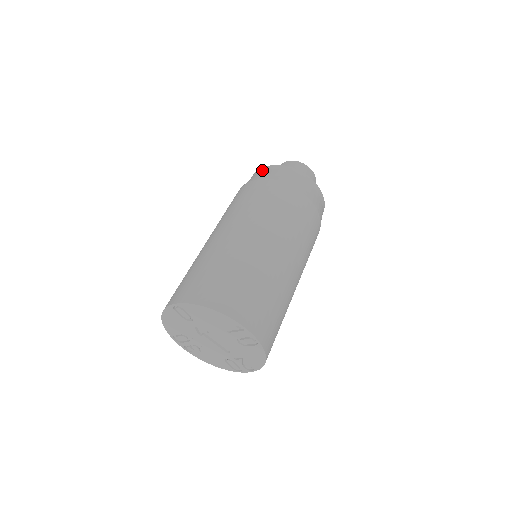
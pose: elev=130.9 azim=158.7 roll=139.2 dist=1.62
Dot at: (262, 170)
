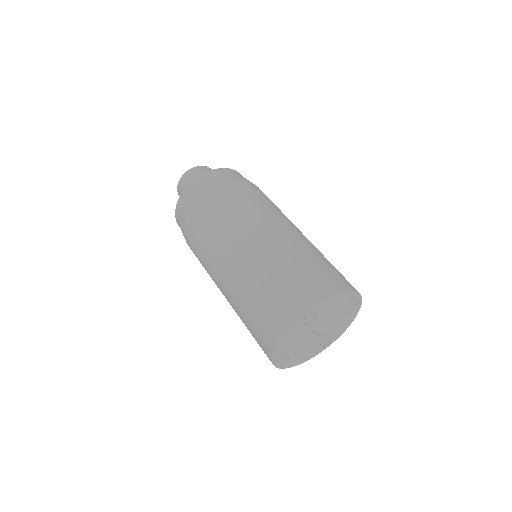
Dot at: (201, 180)
